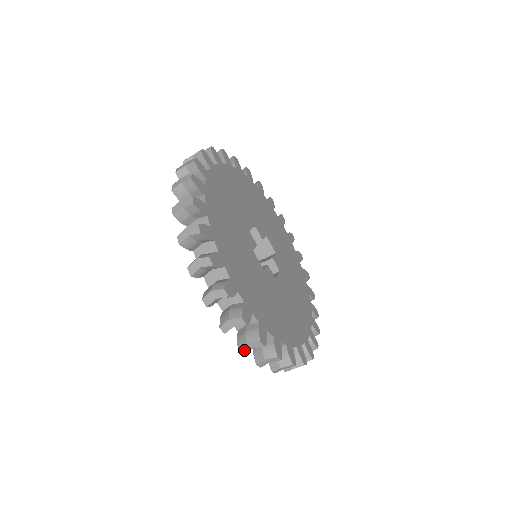
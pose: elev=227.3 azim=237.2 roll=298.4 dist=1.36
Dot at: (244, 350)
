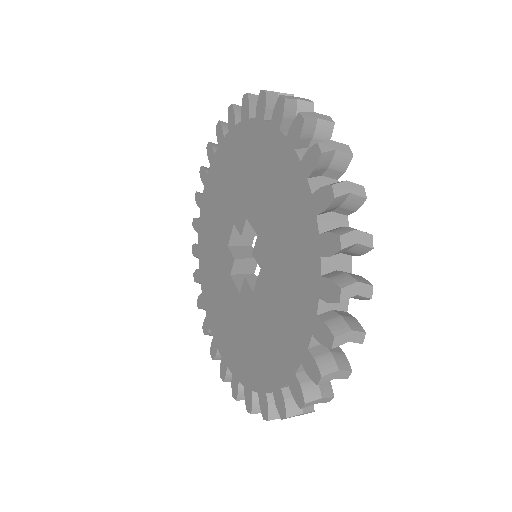
Dot at: (290, 417)
